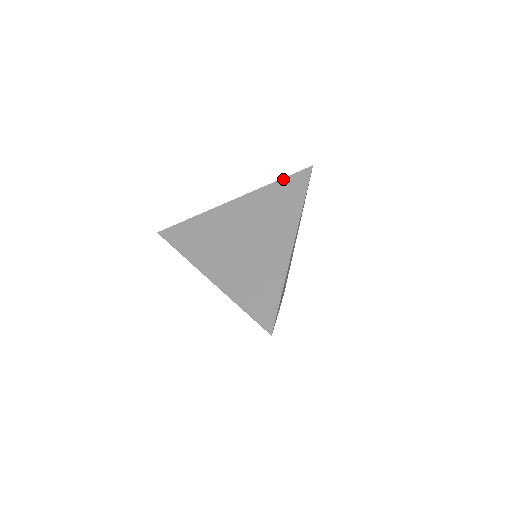
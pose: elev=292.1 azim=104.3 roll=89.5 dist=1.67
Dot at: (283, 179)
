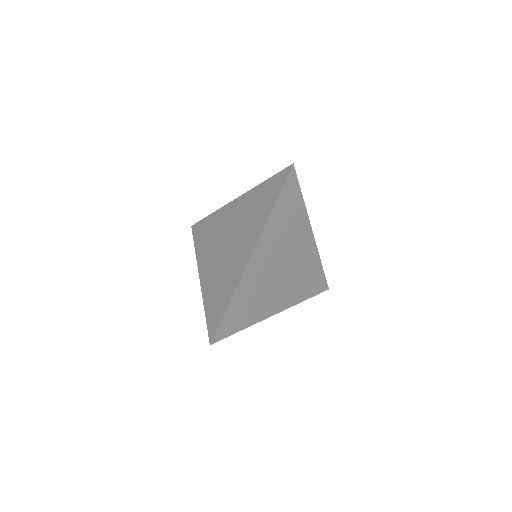
Dot at: (269, 179)
